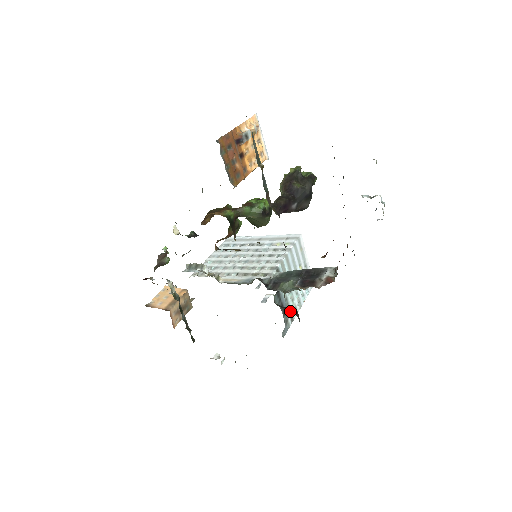
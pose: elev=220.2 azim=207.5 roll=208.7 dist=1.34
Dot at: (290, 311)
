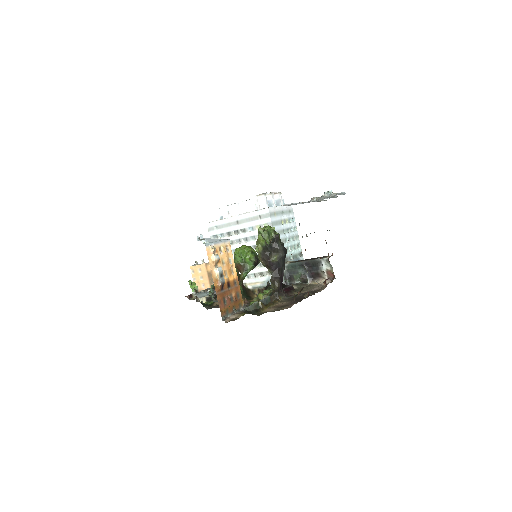
Dot at: occluded
